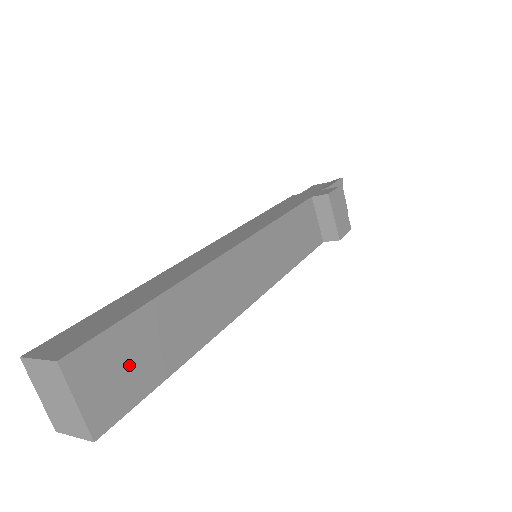
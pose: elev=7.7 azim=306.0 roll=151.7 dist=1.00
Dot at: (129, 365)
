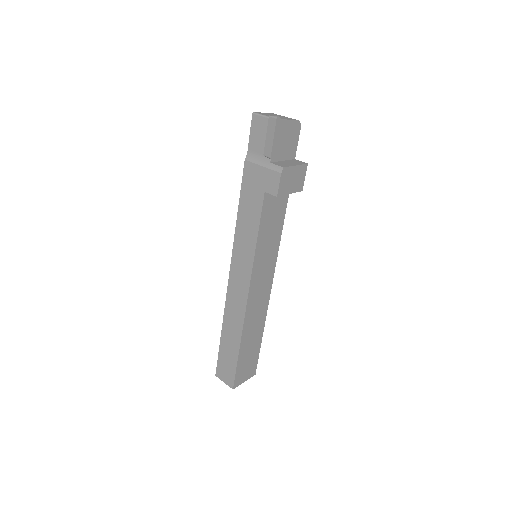
Dot at: (248, 362)
